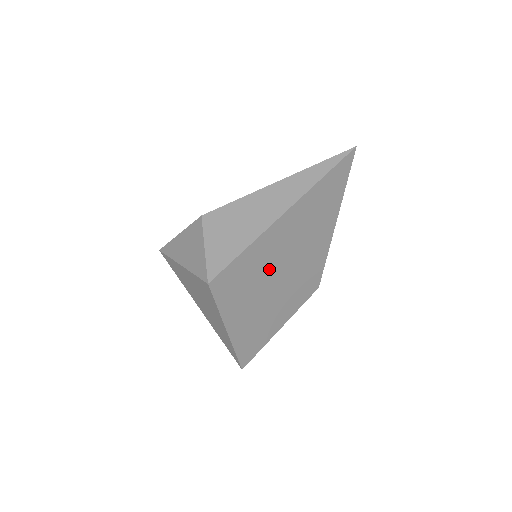
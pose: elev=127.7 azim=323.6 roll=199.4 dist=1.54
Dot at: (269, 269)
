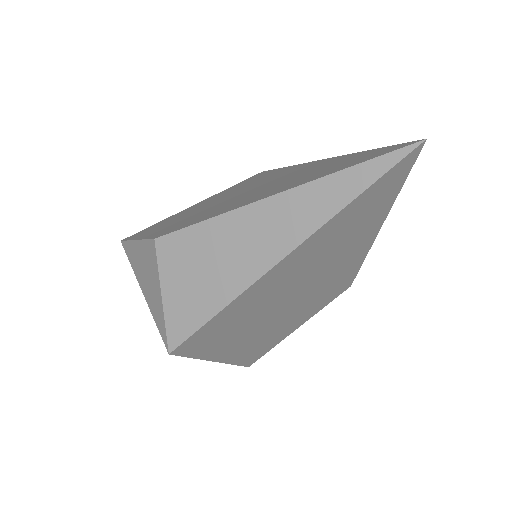
Dot at: (266, 307)
